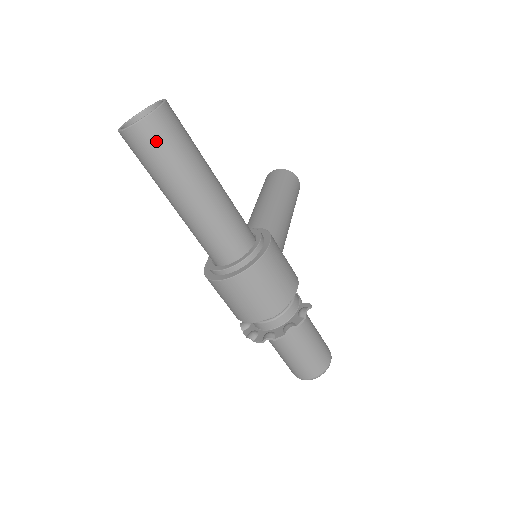
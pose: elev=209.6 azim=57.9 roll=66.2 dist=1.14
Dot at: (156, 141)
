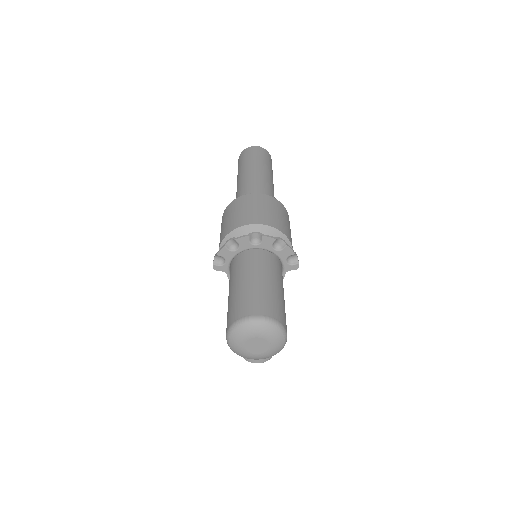
Dot at: (263, 154)
